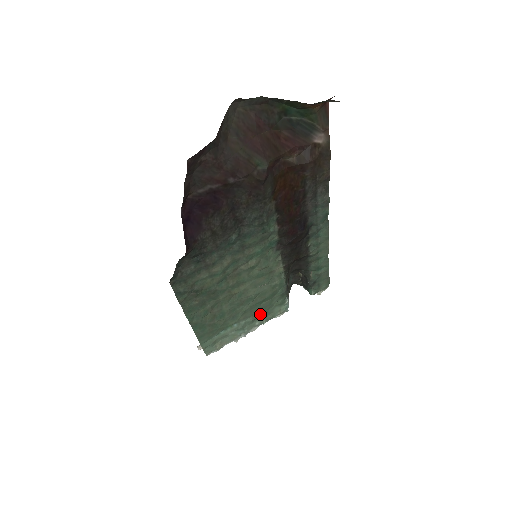
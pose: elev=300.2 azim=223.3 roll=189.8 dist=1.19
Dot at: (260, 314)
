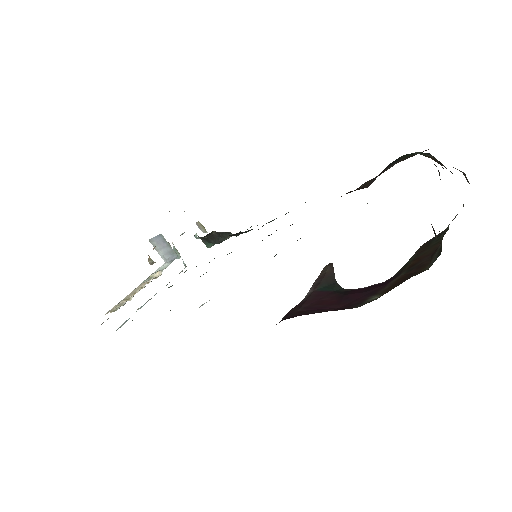
Dot at: occluded
